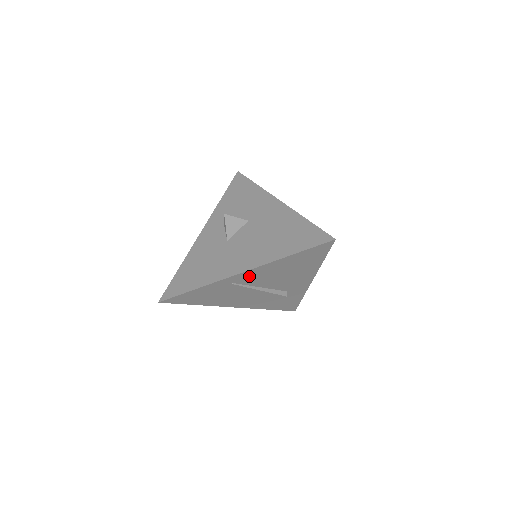
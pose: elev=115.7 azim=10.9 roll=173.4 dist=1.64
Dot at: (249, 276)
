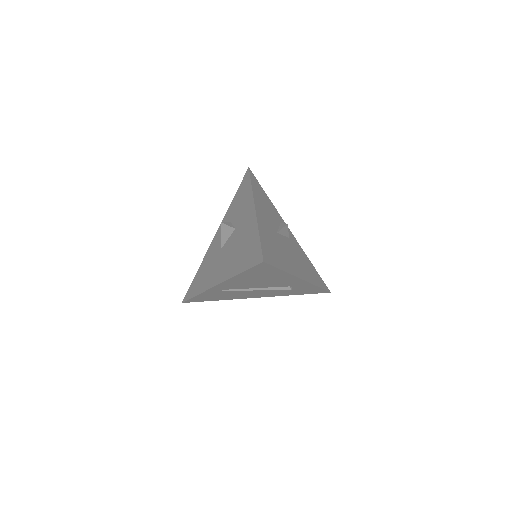
Dot at: (228, 285)
